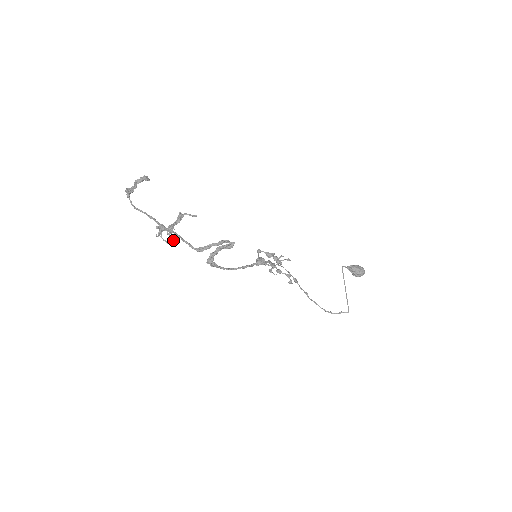
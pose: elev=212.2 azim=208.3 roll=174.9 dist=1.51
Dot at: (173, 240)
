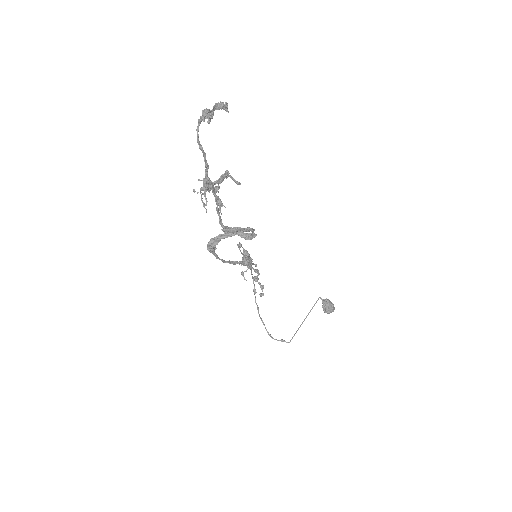
Dot at: (206, 204)
